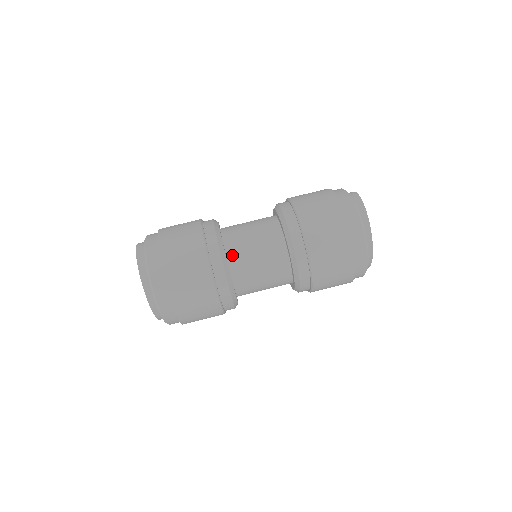
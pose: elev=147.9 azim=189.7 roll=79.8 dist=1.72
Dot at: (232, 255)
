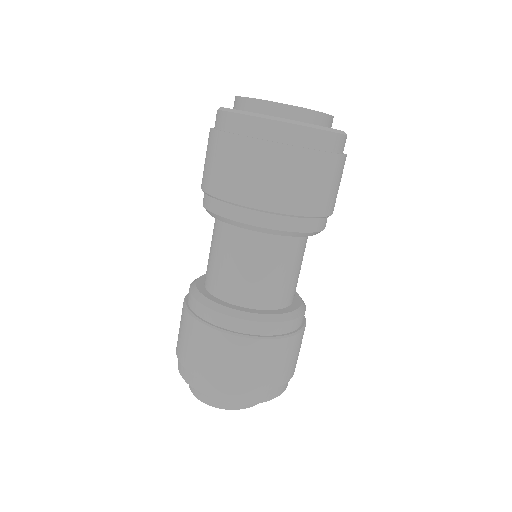
Dot at: (270, 303)
